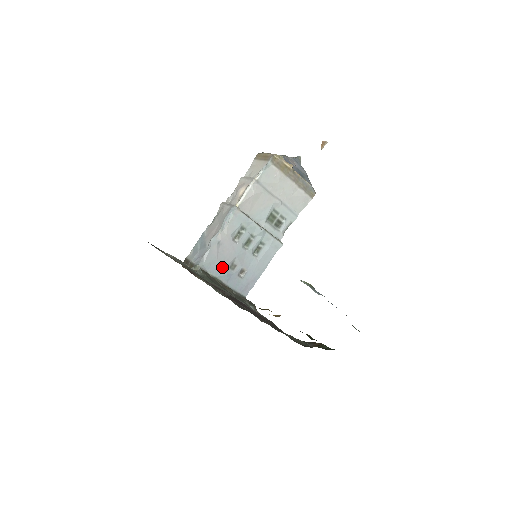
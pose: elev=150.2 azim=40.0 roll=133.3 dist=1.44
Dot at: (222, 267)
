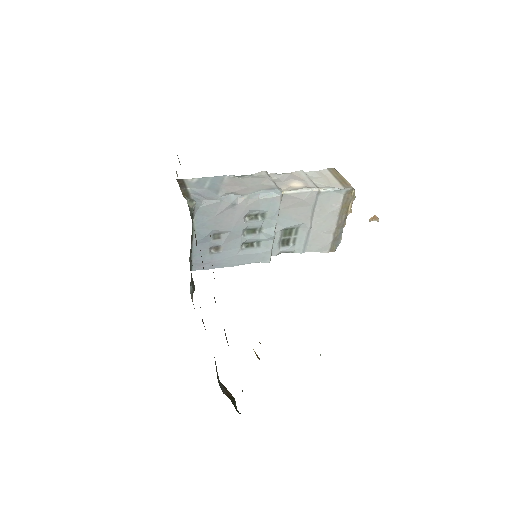
Dot at: (209, 227)
